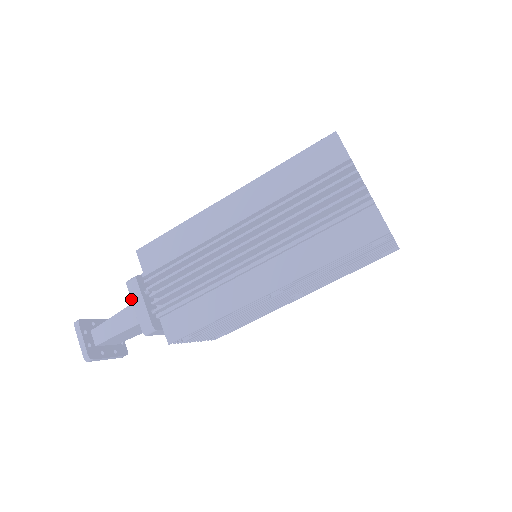
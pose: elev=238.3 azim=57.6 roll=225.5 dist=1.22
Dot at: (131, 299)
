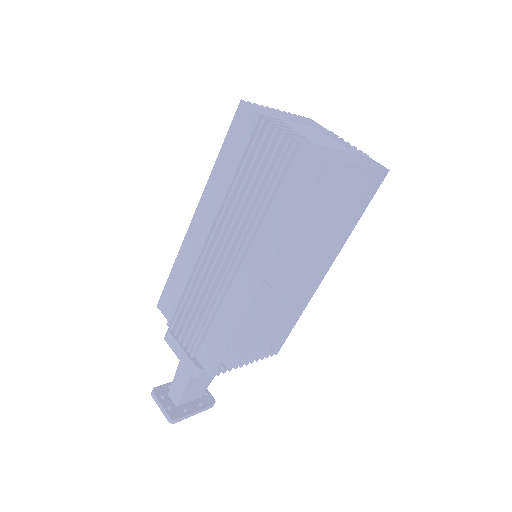
Dot at: occluded
